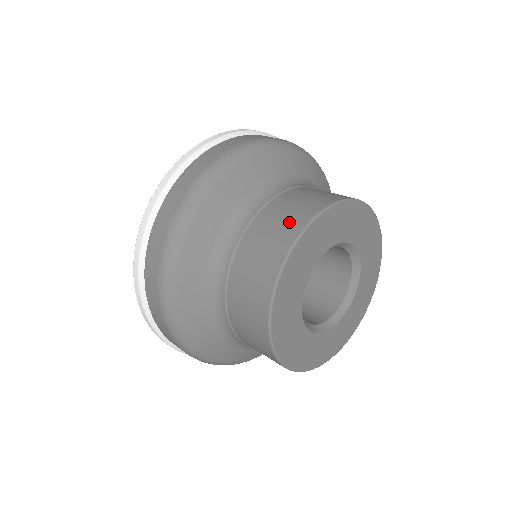
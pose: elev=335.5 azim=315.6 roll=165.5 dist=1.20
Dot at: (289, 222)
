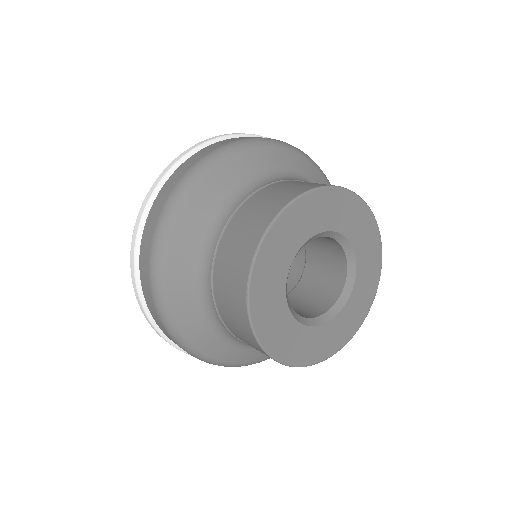
Dot at: (247, 238)
